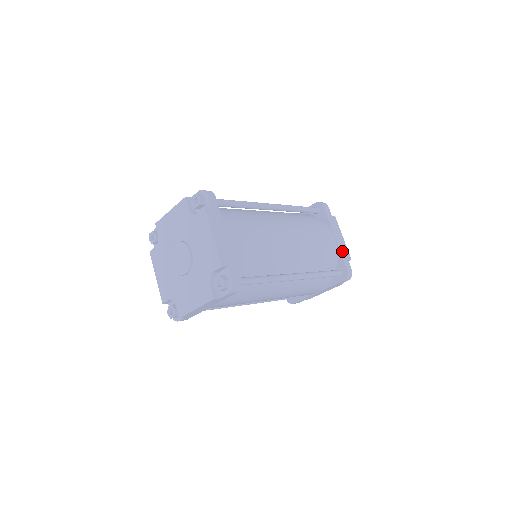
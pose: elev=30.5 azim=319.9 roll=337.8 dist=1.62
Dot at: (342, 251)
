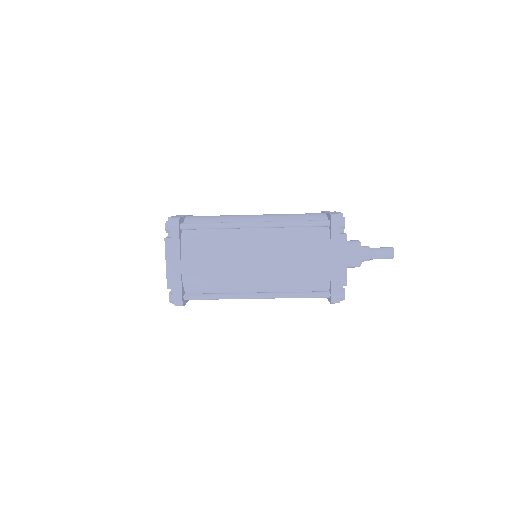
Dot at: occluded
